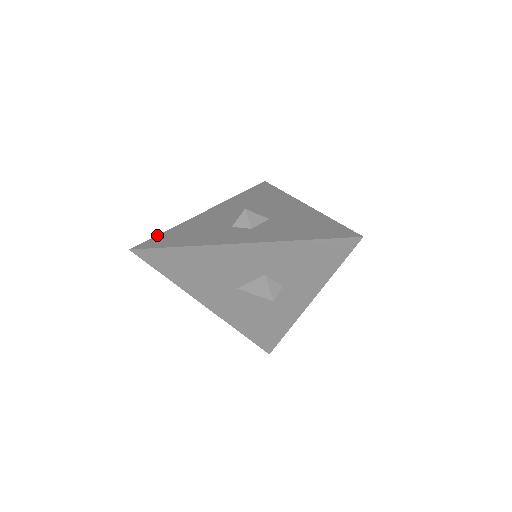
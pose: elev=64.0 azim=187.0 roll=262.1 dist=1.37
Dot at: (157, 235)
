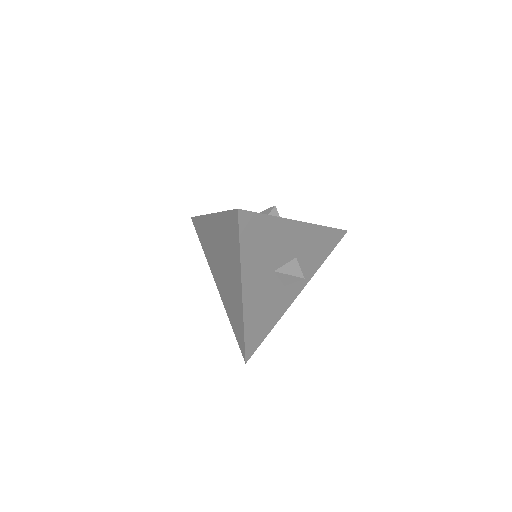
Dot at: (228, 210)
